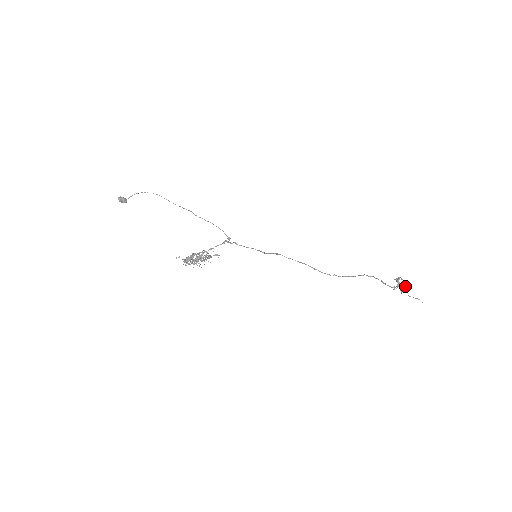
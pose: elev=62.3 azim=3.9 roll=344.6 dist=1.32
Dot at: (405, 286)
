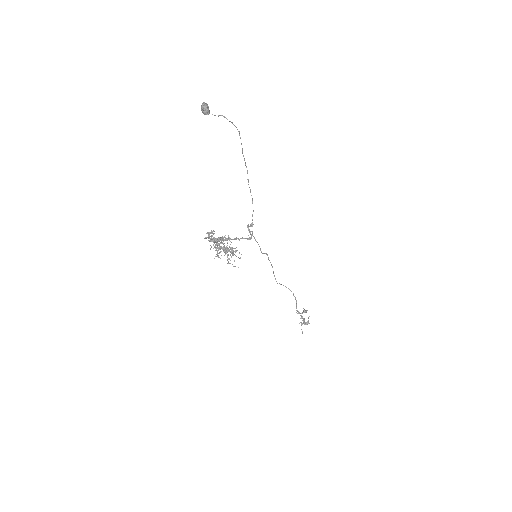
Dot at: (306, 323)
